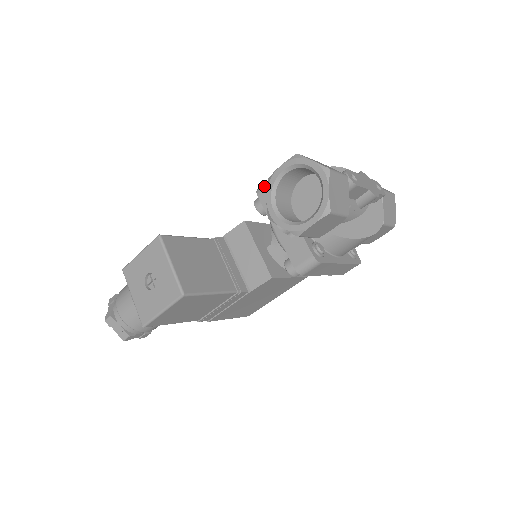
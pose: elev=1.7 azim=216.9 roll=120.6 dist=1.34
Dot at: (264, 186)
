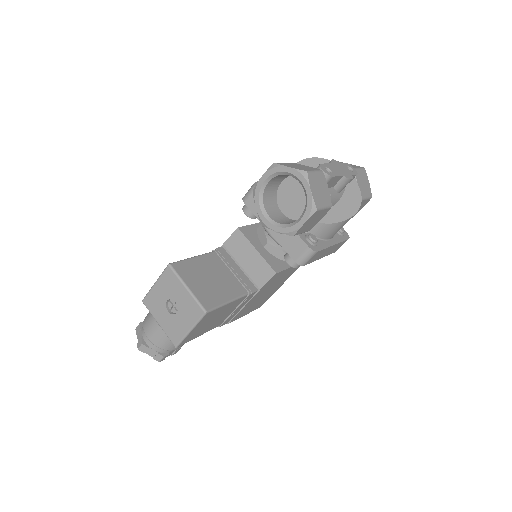
Dot at: (249, 194)
